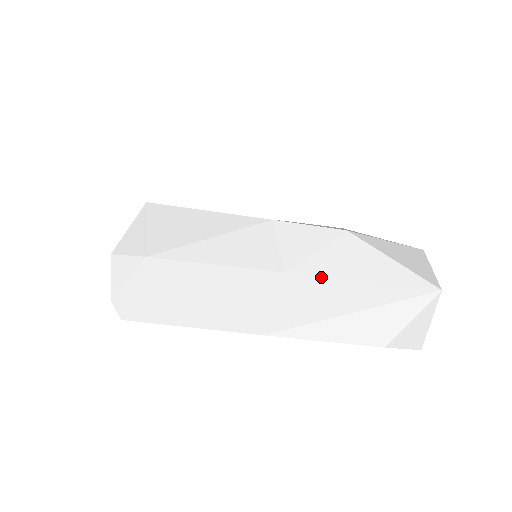
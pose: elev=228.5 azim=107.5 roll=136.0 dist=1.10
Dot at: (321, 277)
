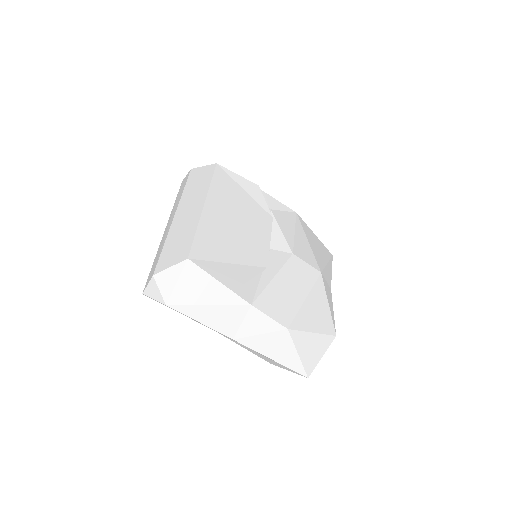
Dot at: (251, 348)
